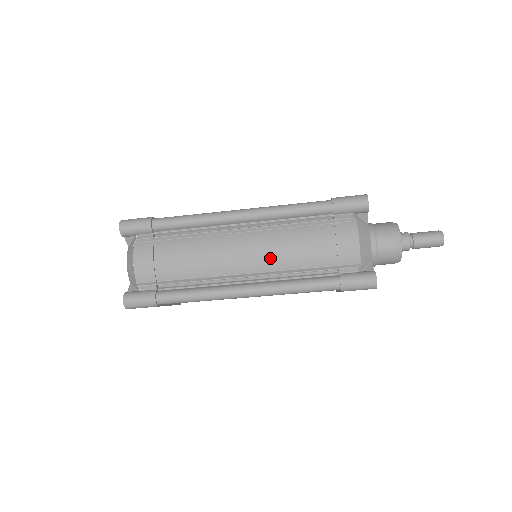
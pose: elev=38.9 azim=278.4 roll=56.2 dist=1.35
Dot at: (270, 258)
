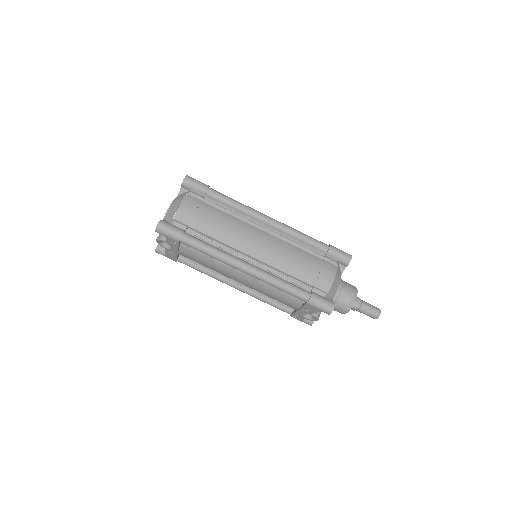
Dot at: (273, 256)
